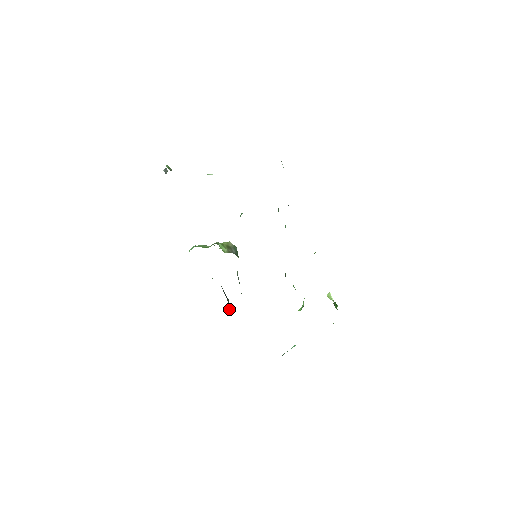
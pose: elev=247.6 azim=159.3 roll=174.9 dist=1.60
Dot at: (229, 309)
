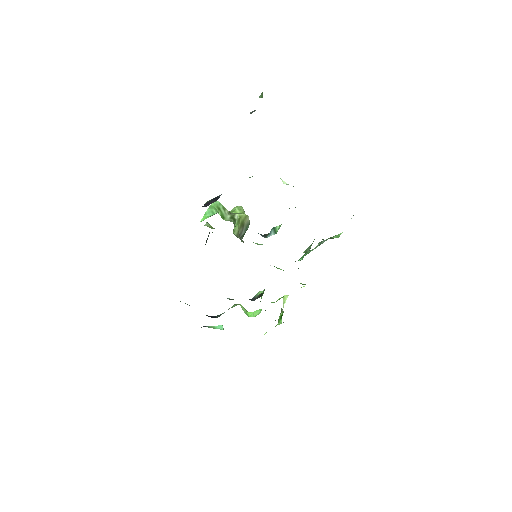
Dot at: occluded
